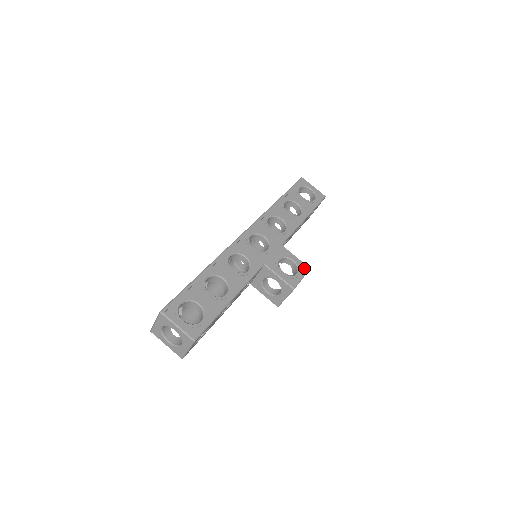
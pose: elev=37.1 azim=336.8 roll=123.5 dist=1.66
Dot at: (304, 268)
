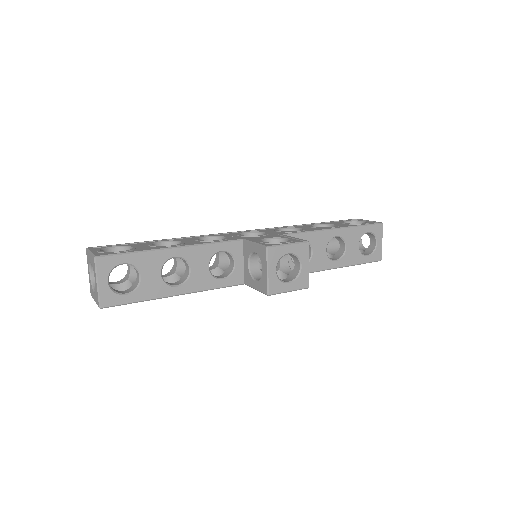
Dot at: (299, 241)
